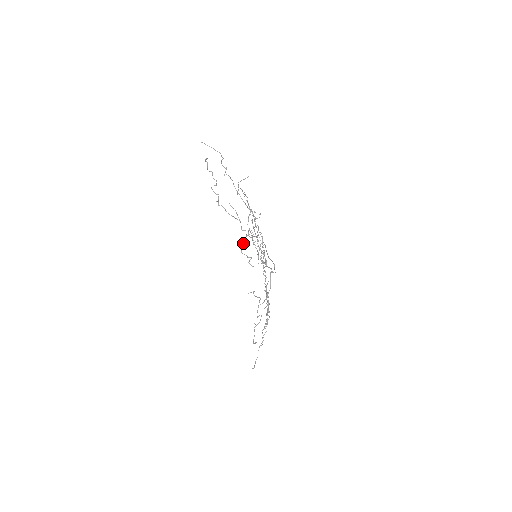
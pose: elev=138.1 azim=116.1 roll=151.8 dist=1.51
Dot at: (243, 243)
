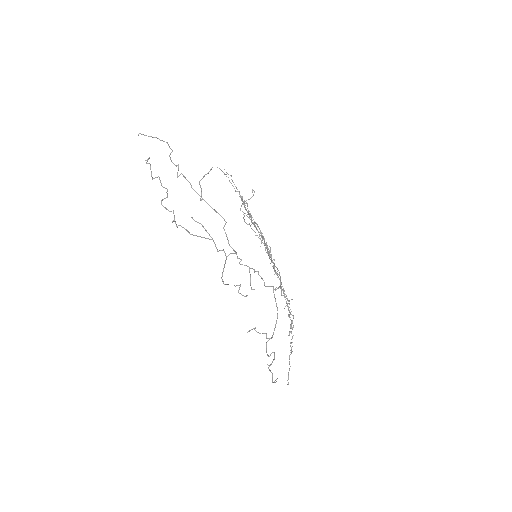
Dot at: (223, 271)
